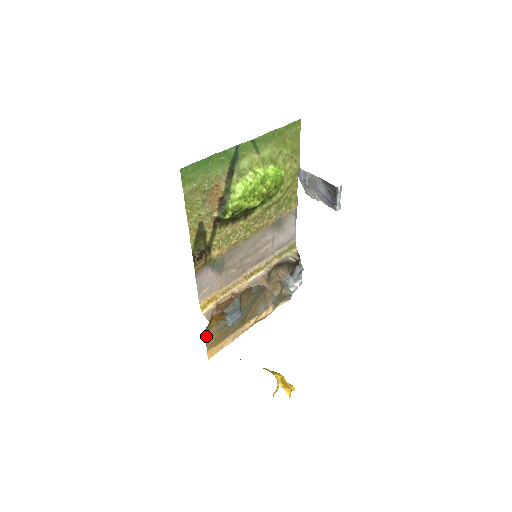
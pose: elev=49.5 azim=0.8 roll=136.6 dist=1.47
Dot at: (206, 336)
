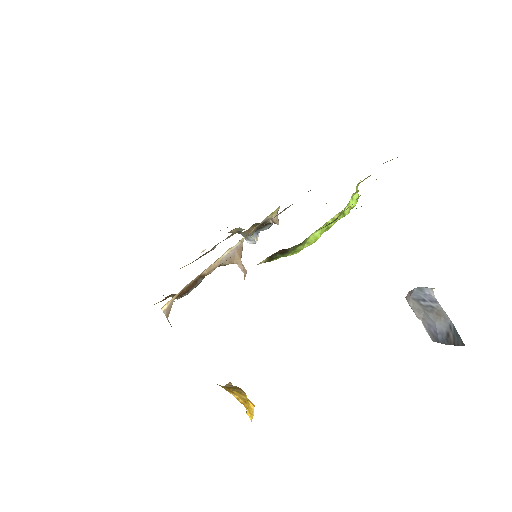
Dot at: occluded
